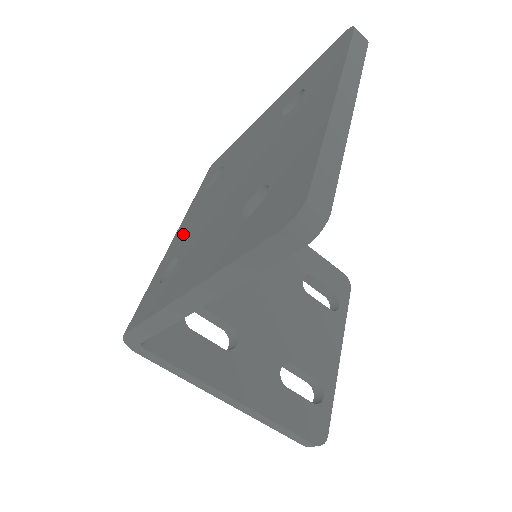
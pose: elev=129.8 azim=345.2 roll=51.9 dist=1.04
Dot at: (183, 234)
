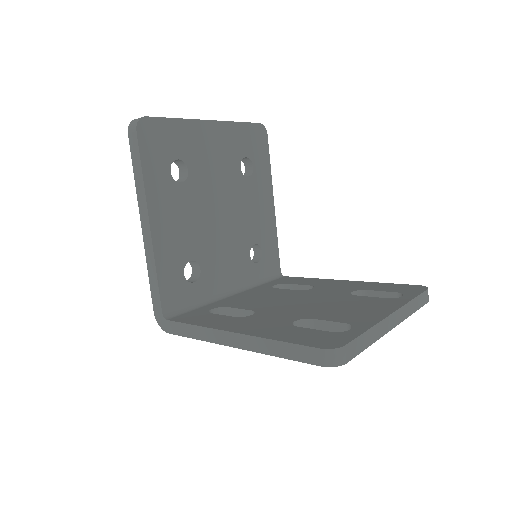
Dot at: occluded
